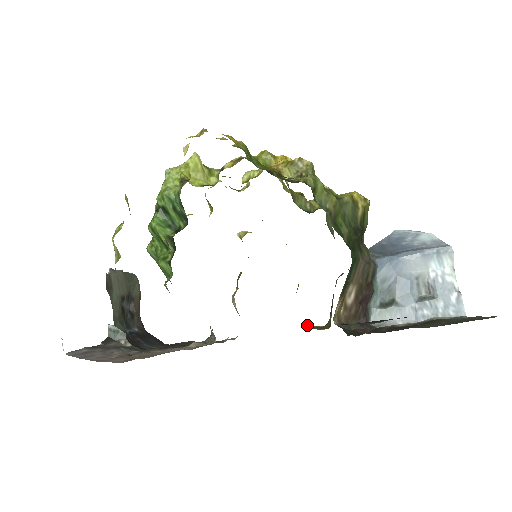
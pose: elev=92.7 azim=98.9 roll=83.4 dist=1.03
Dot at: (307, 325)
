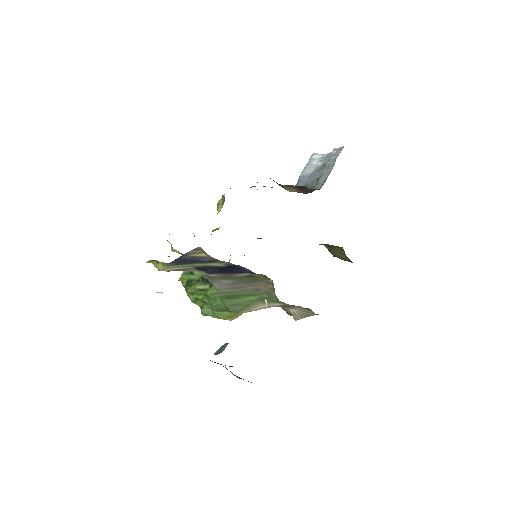
Dot at: occluded
